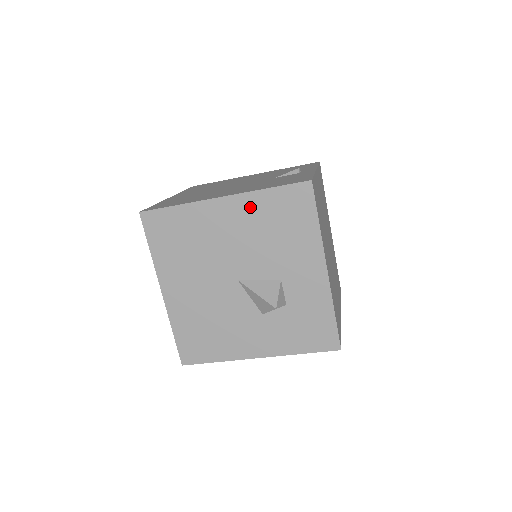
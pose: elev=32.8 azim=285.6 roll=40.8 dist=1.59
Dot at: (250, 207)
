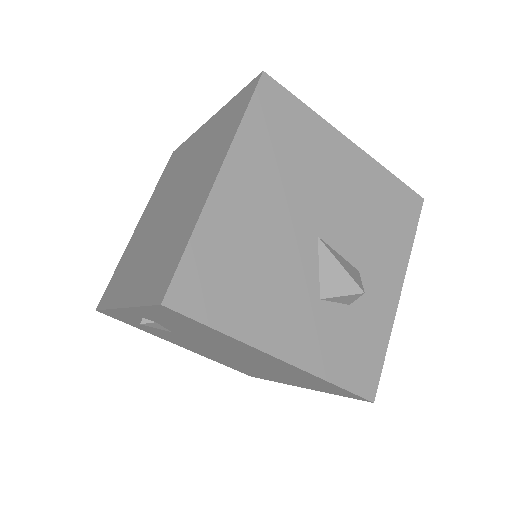
Dot at: (370, 175)
